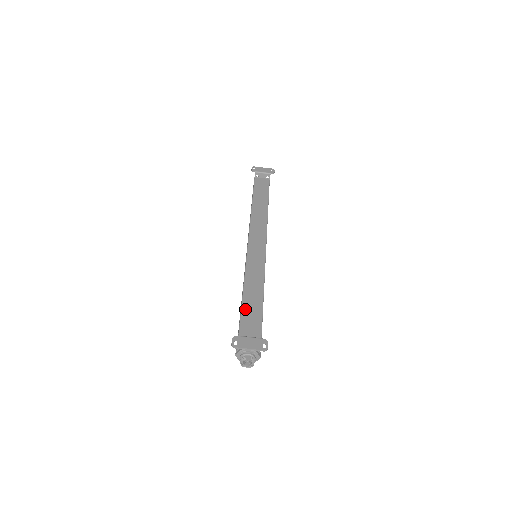
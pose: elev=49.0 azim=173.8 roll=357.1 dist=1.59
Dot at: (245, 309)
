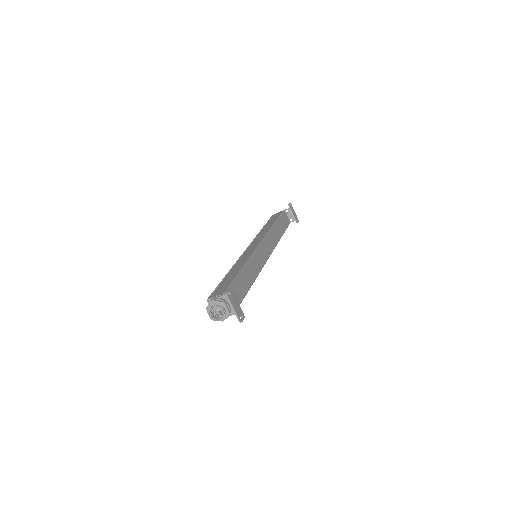
Dot at: (239, 280)
